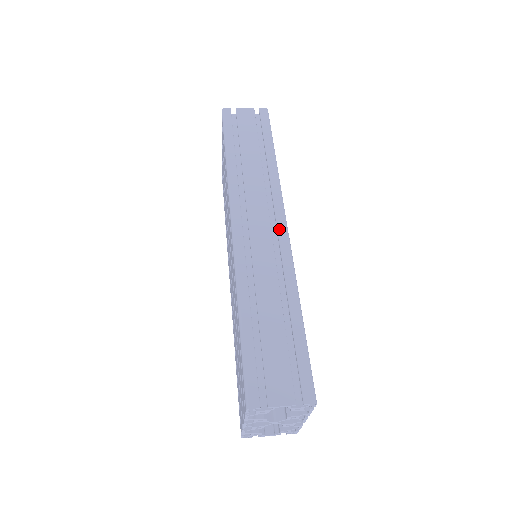
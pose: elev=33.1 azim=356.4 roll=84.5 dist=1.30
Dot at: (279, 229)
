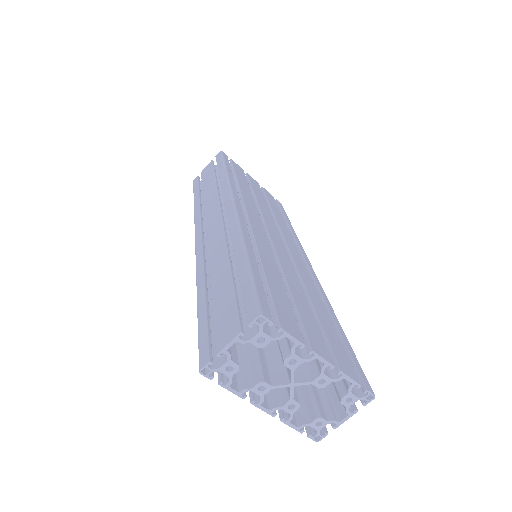
Dot at: (227, 211)
